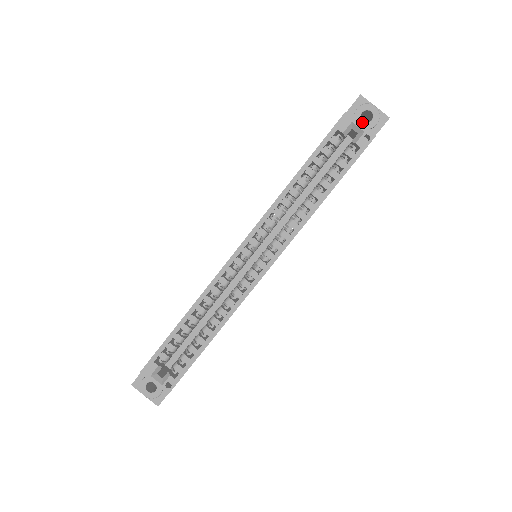
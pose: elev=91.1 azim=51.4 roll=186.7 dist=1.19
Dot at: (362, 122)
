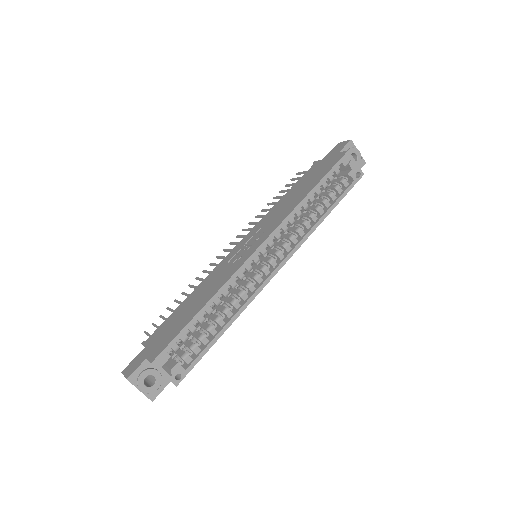
Dot at: occluded
